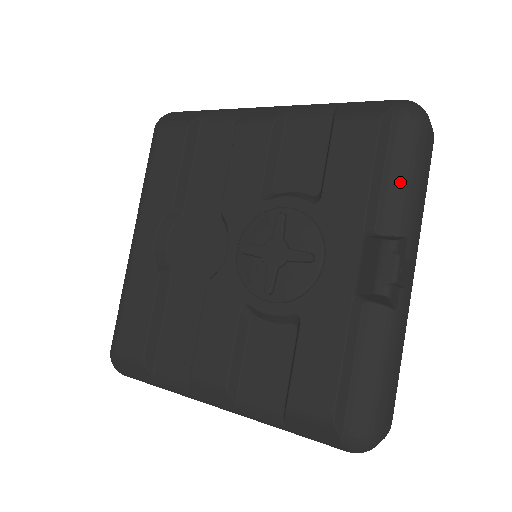
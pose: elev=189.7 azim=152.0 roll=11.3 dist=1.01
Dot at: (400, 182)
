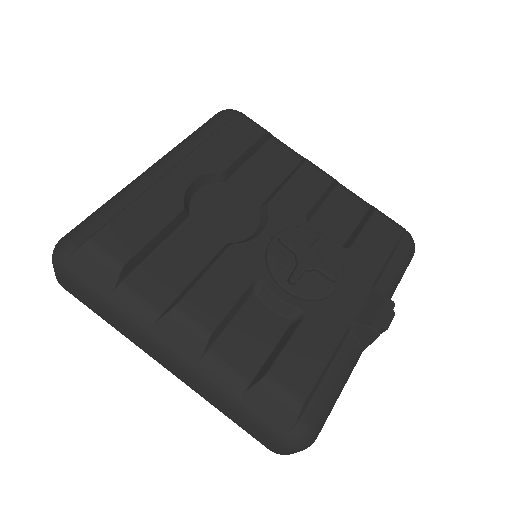
Dot at: (395, 274)
